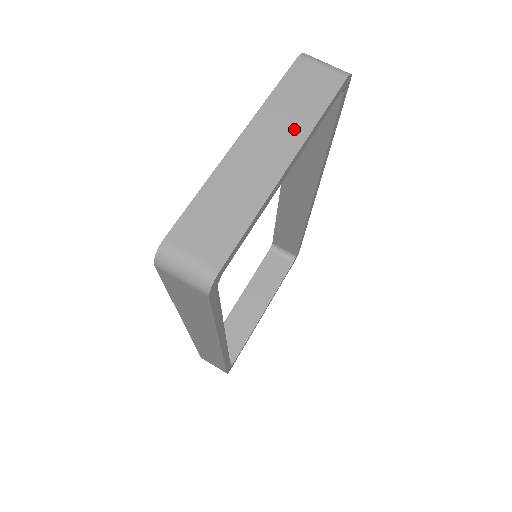
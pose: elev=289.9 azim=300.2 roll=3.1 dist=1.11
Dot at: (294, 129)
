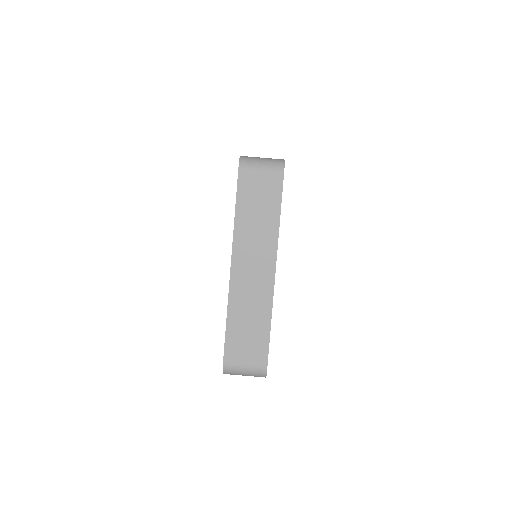
Dot at: (265, 241)
